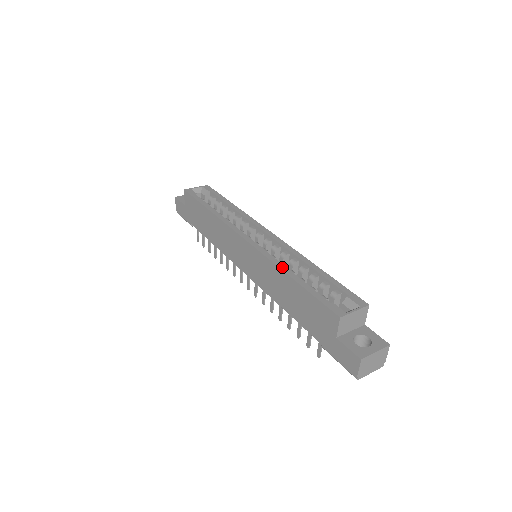
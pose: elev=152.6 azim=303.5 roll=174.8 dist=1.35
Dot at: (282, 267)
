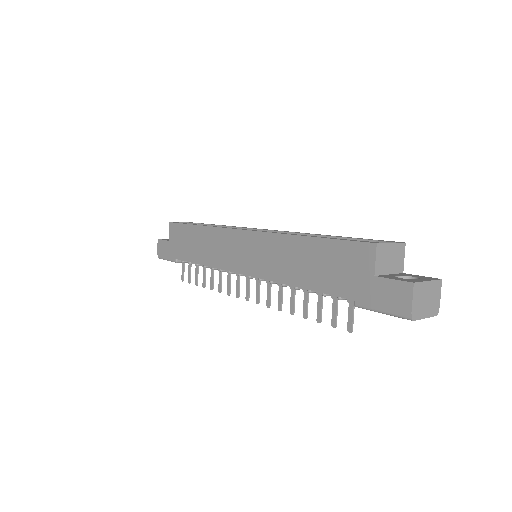
Dot at: (293, 234)
